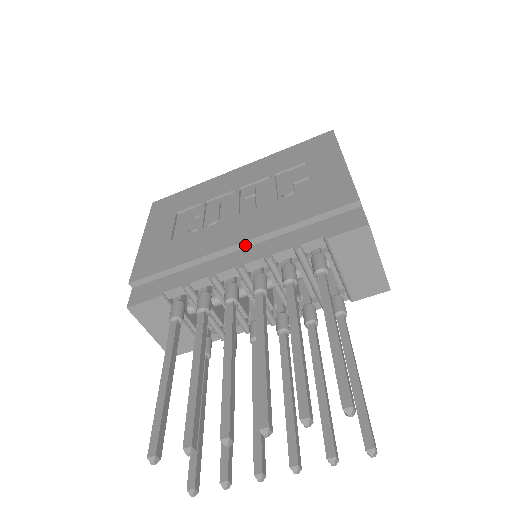
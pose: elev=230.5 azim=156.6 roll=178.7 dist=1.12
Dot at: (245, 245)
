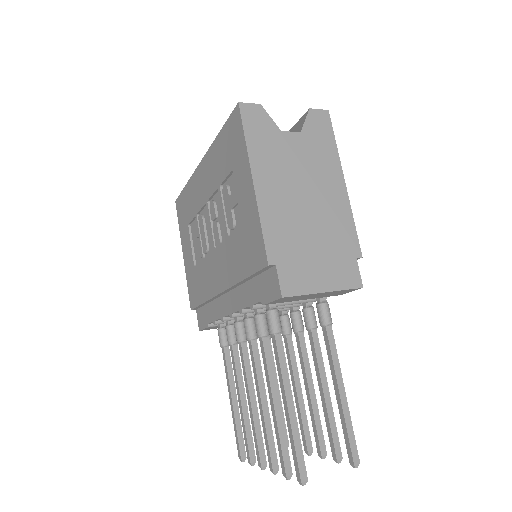
Dot at: (227, 291)
